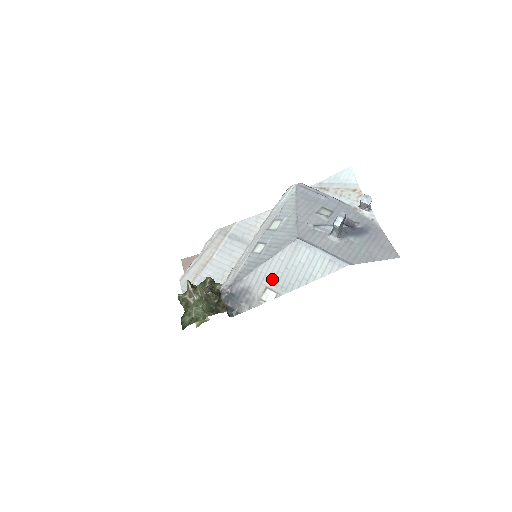
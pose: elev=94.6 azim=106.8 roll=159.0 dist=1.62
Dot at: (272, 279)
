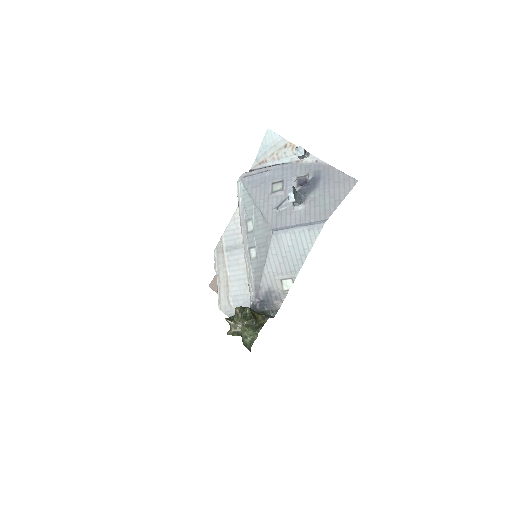
Dot at: (280, 272)
